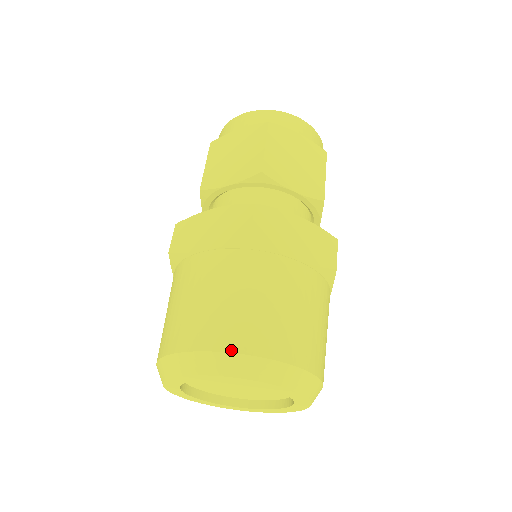
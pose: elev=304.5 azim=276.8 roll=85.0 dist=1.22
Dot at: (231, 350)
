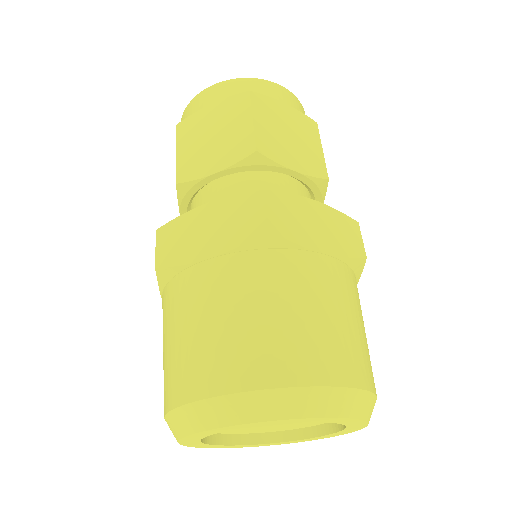
Dot at: (277, 384)
